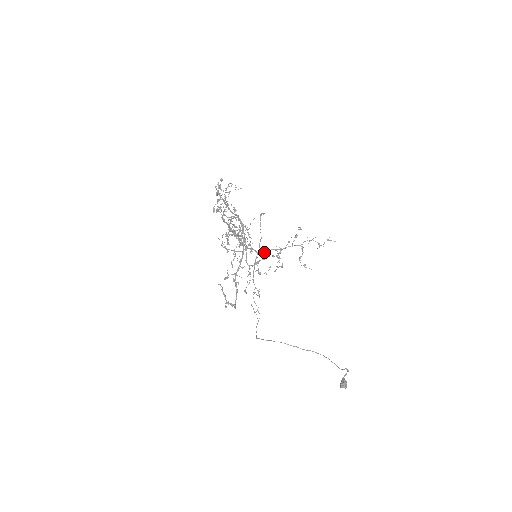
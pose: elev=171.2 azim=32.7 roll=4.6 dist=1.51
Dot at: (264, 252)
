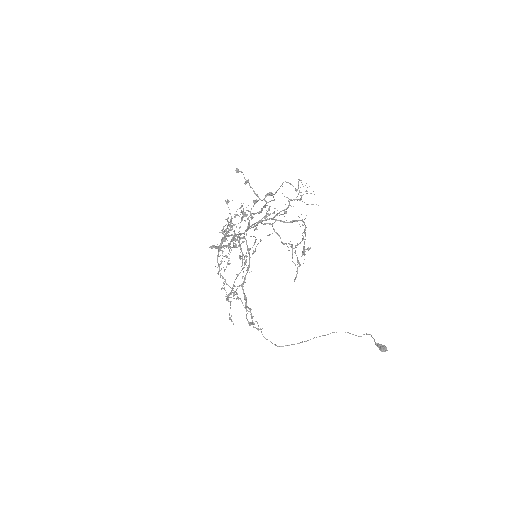
Dot at: occluded
